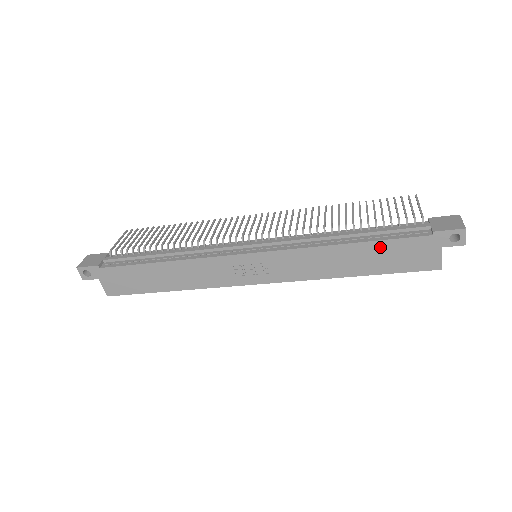
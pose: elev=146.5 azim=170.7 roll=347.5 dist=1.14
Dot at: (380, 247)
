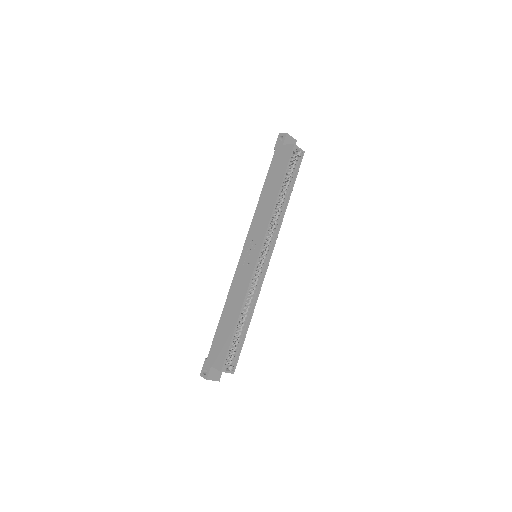
Dot at: (270, 177)
